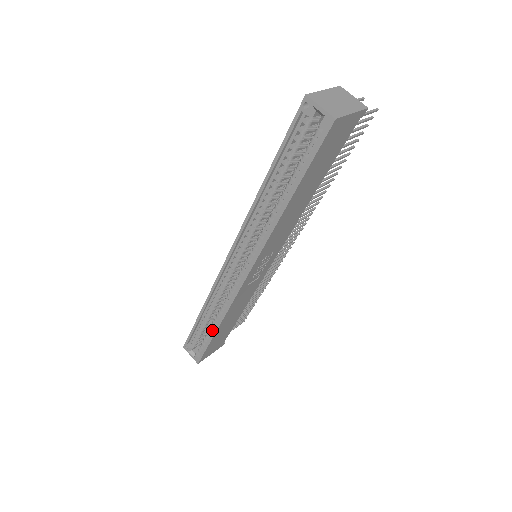
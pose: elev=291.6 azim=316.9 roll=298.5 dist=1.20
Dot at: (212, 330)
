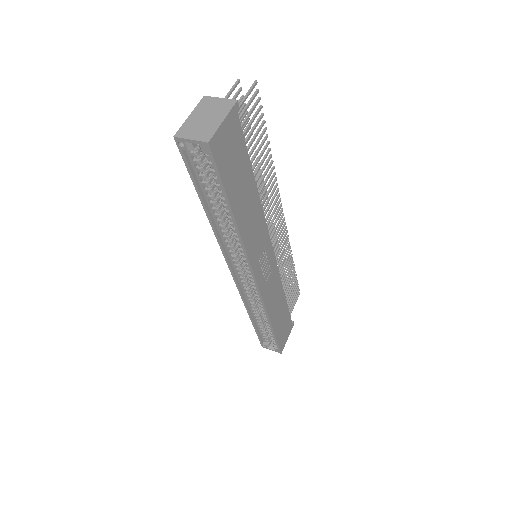
Dot at: occluded
